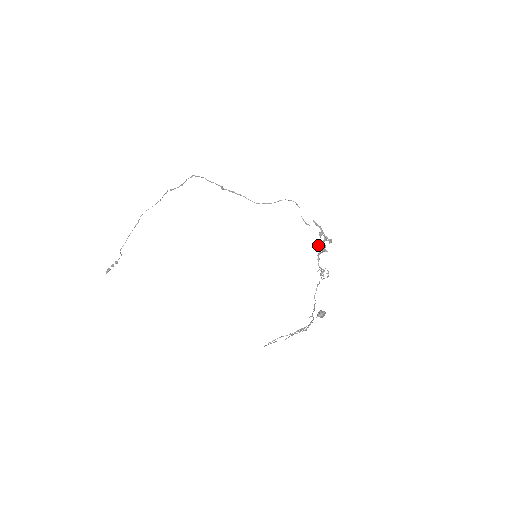
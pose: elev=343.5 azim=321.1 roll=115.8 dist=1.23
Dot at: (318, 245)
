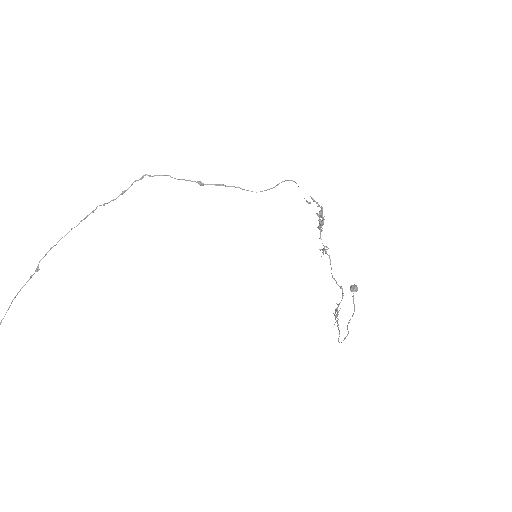
Dot at: occluded
